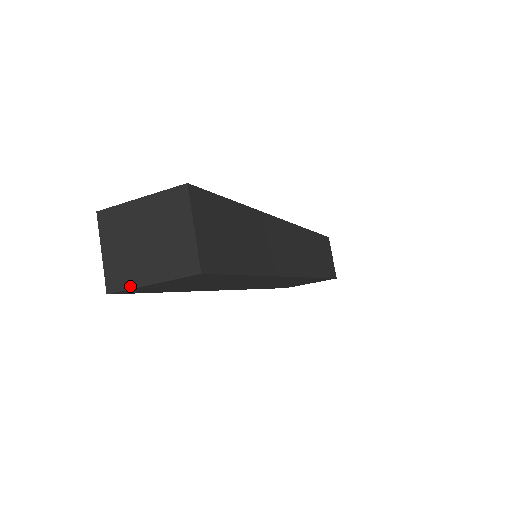
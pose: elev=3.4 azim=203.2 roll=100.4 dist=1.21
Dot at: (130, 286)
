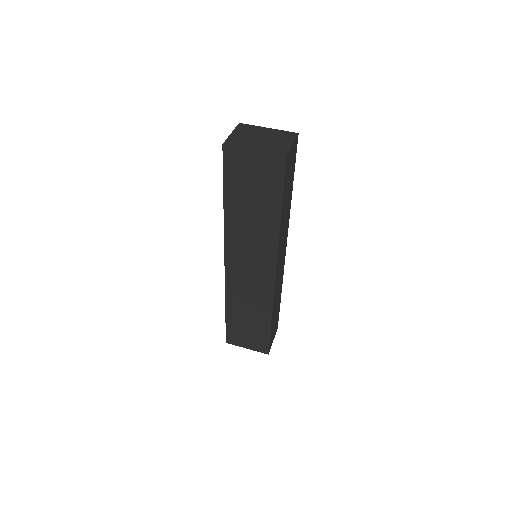
Dot at: (240, 147)
